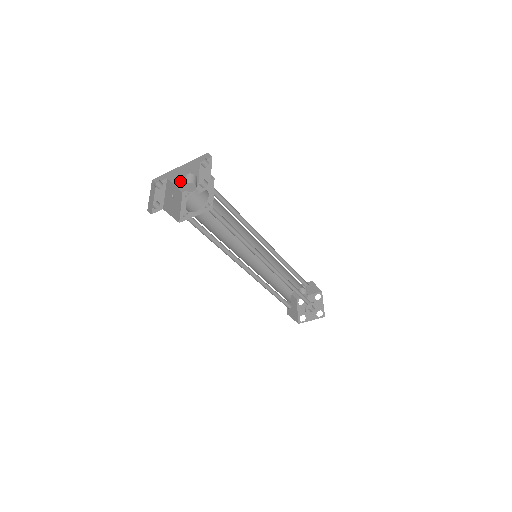
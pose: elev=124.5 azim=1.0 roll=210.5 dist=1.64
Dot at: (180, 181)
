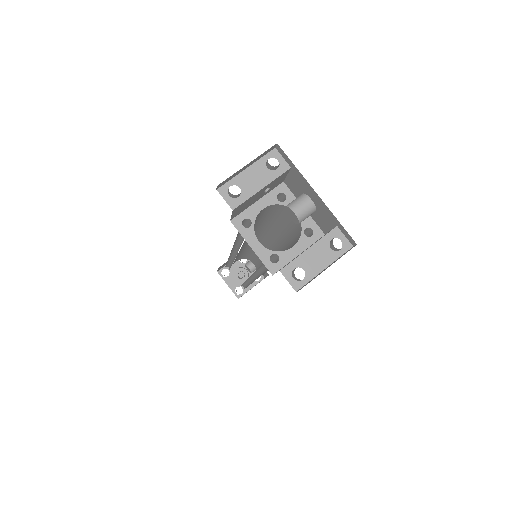
Dot at: (297, 185)
